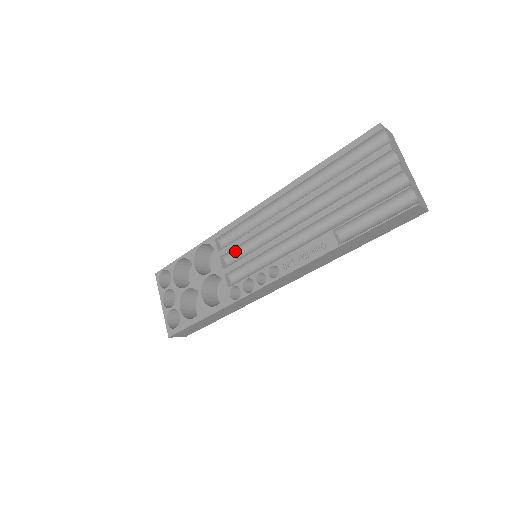
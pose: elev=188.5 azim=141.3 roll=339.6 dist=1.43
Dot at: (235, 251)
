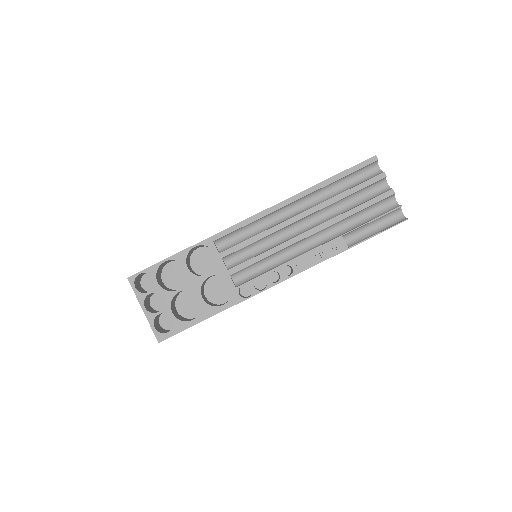
Dot at: (237, 252)
